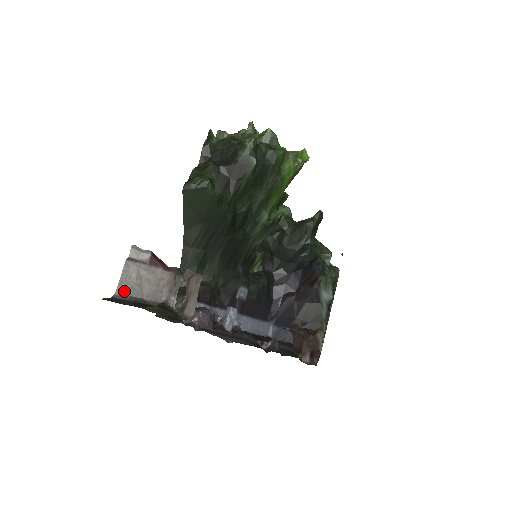
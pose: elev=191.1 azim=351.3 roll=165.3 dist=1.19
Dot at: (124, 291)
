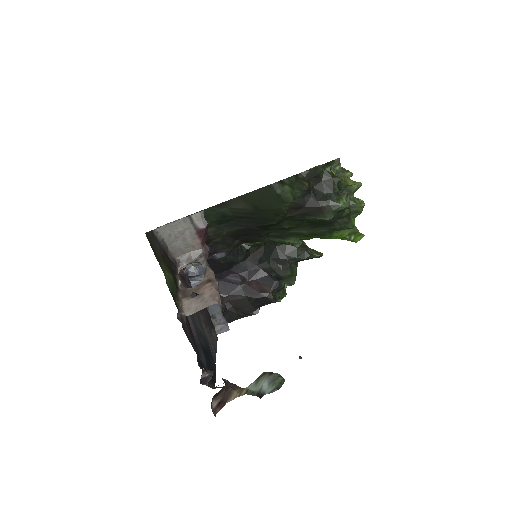
Dot at: (163, 232)
